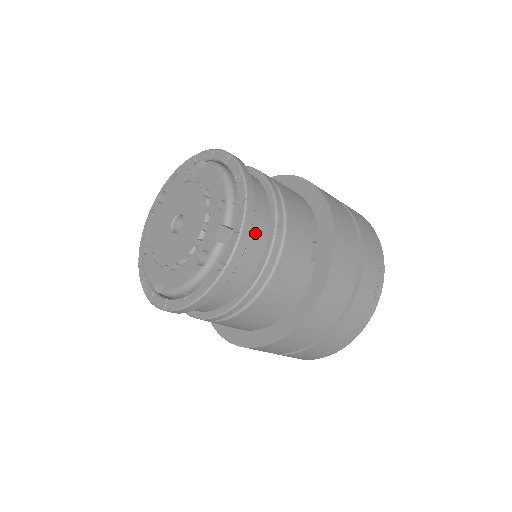
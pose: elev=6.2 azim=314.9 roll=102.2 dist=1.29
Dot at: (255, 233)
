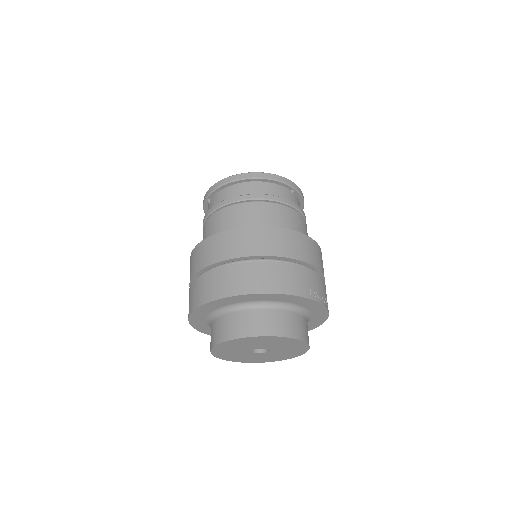
Dot at: occluded
